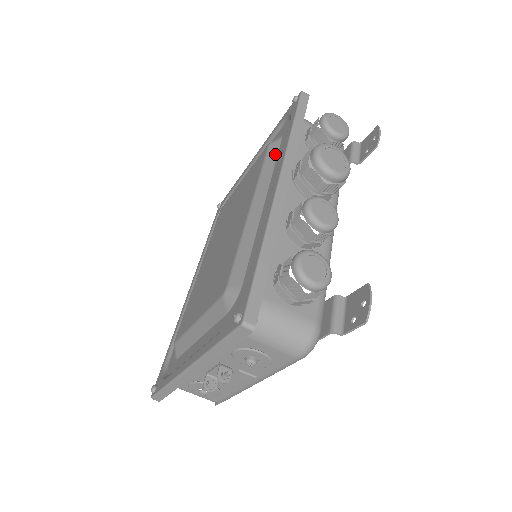
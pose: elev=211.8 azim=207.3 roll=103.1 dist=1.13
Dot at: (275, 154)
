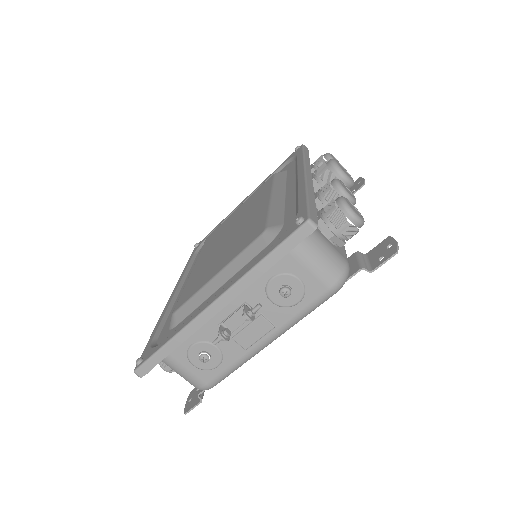
Dot at: (284, 175)
